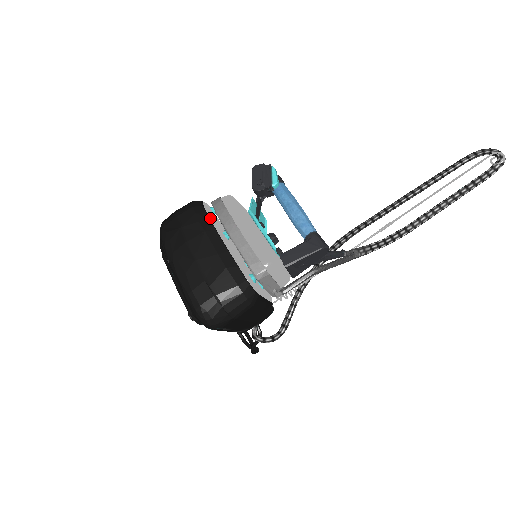
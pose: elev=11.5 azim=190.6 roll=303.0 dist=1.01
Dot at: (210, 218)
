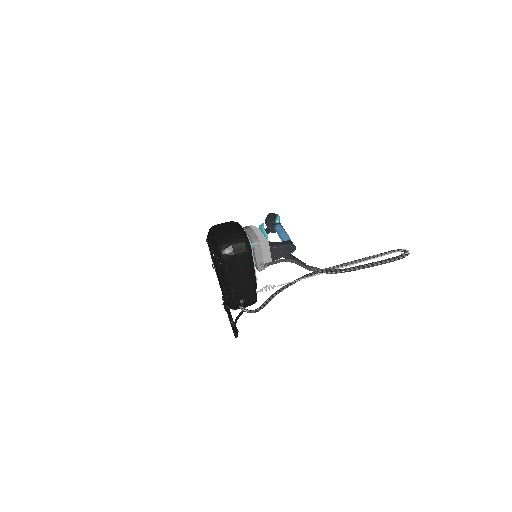
Dot at: occluded
